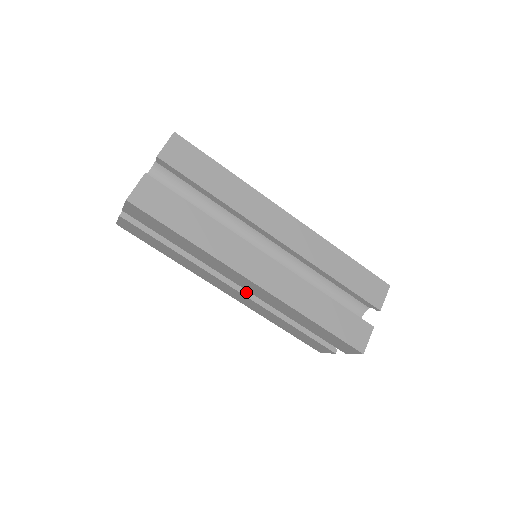
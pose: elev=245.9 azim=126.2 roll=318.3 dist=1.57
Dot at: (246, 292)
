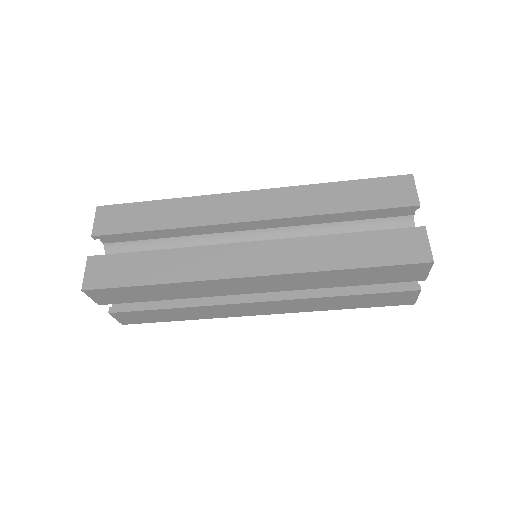
Dot at: (272, 297)
